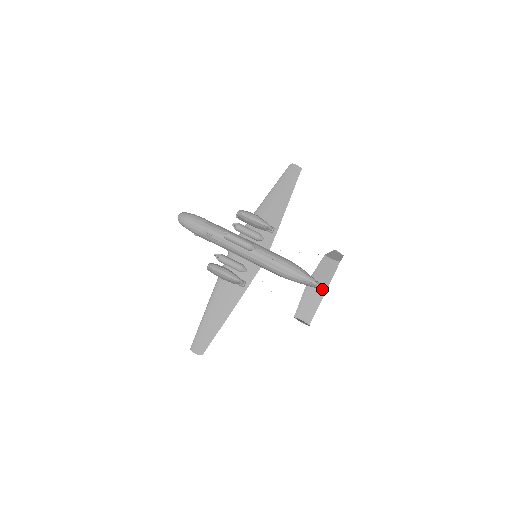
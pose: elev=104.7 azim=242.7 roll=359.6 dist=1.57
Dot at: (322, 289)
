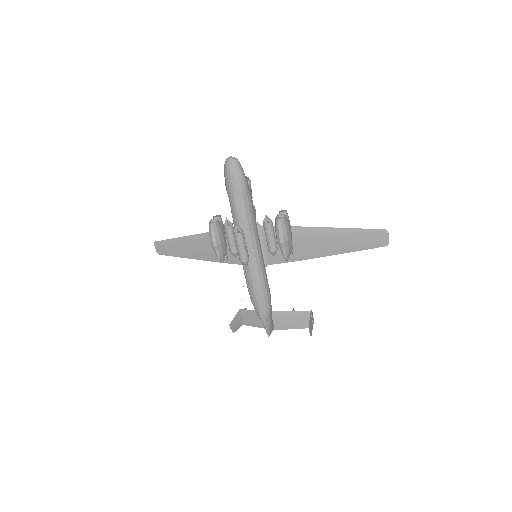
Dot at: (269, 330)
